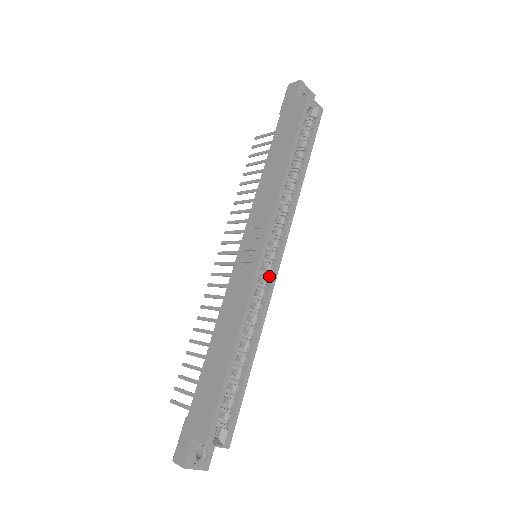
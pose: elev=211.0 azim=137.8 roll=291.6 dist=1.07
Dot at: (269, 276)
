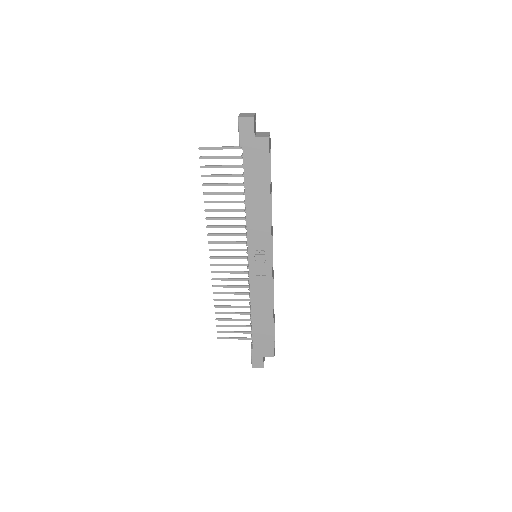
Dot at: occluded
